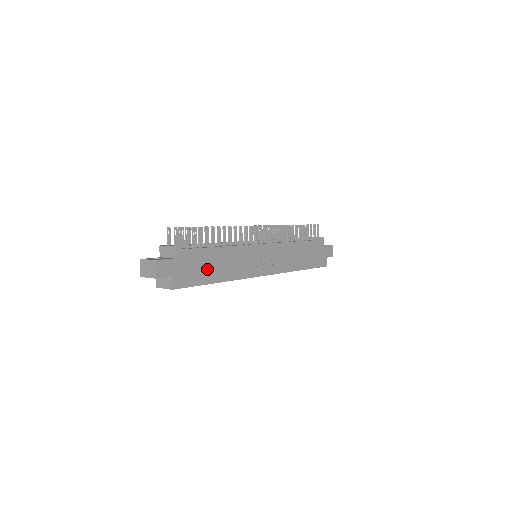
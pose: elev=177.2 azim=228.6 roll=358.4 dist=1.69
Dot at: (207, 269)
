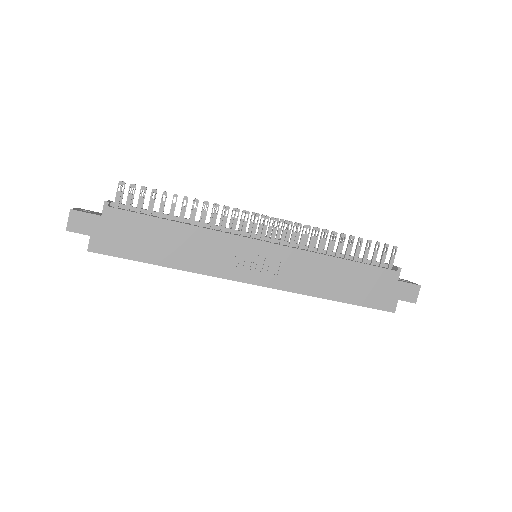
Dot at: (149, 244)
